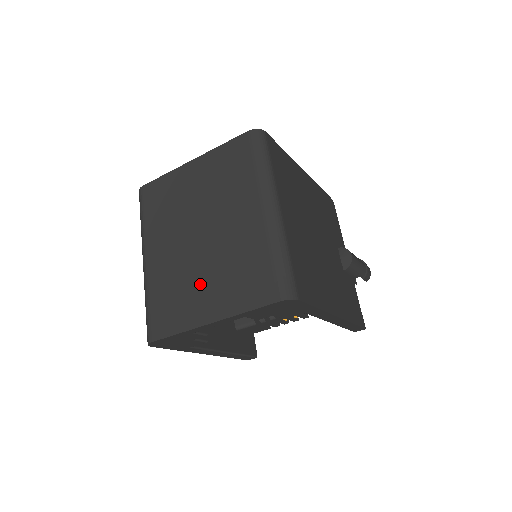
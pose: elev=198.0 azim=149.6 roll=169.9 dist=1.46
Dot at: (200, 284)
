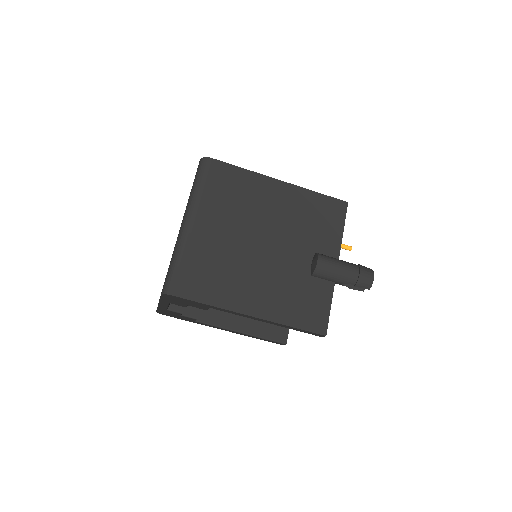
Dot at: occluded
